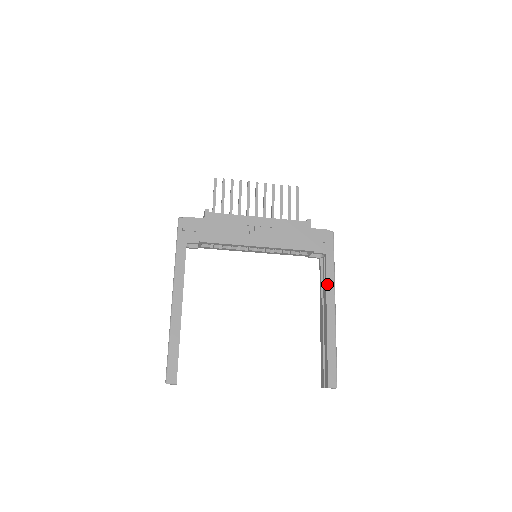
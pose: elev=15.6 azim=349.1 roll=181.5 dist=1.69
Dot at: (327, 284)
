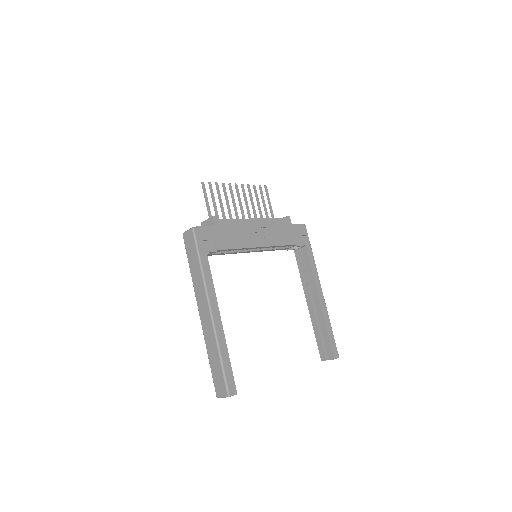
Dot at: (313, 272)
